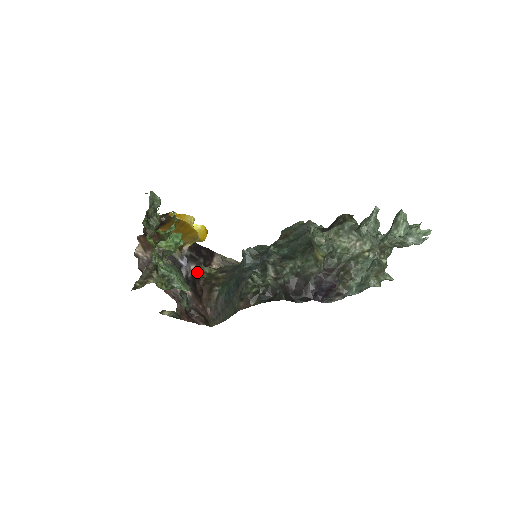
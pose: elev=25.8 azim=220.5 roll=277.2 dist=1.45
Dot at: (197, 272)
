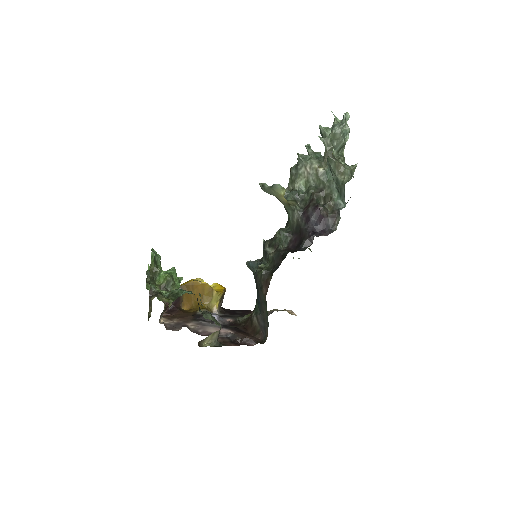
Dot at: (236, 322)
